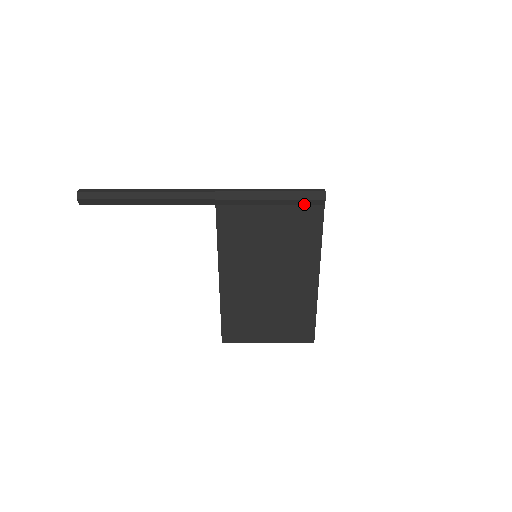
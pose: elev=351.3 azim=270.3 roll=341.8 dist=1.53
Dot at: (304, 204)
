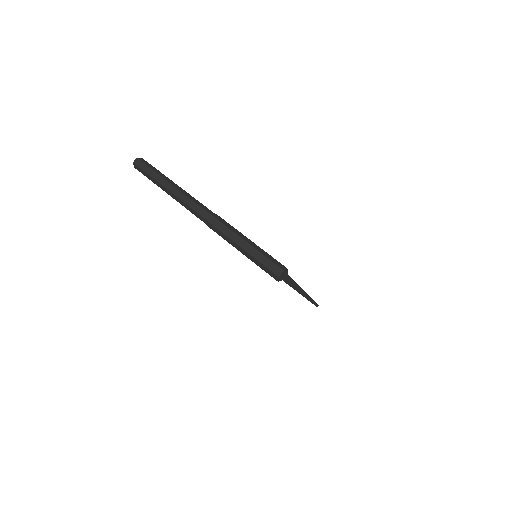
Dot at: occluded
